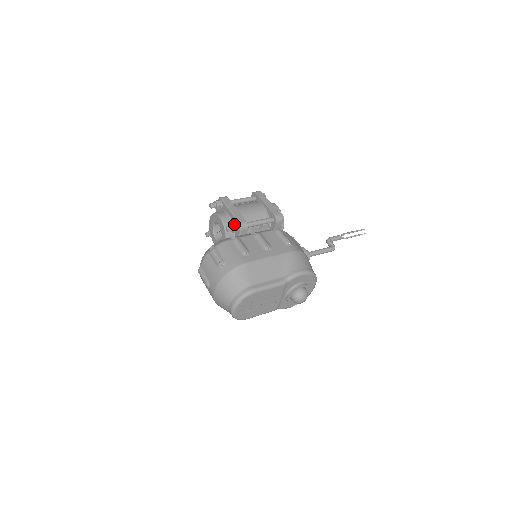
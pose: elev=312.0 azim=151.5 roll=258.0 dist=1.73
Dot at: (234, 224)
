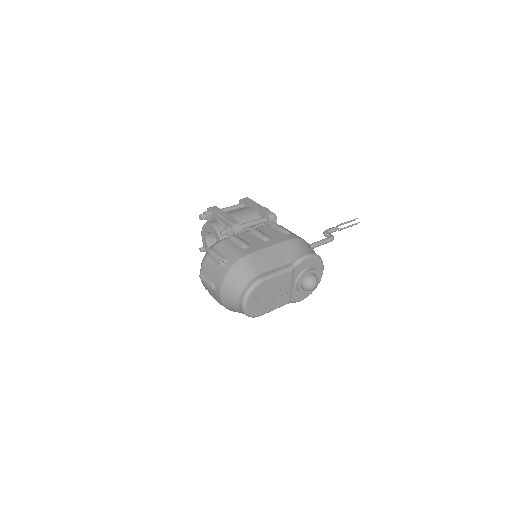
Dot at: (228, 227)
